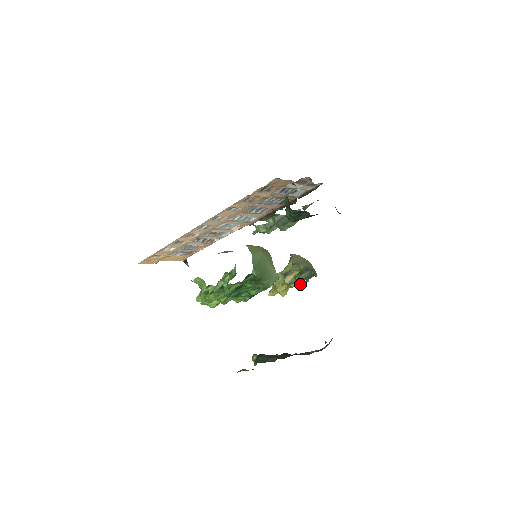
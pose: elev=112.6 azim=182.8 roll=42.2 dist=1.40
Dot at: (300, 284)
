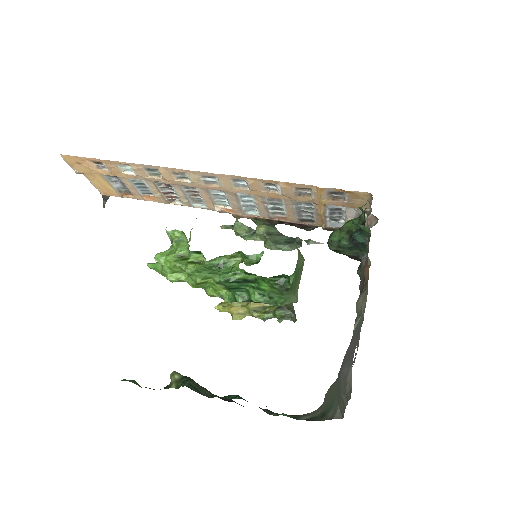
Dot at: (267, 319)
